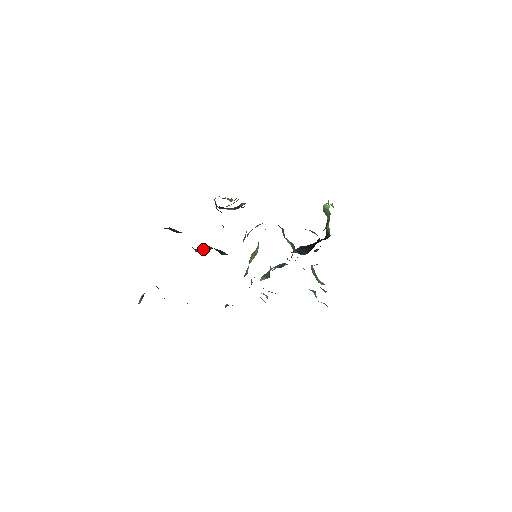
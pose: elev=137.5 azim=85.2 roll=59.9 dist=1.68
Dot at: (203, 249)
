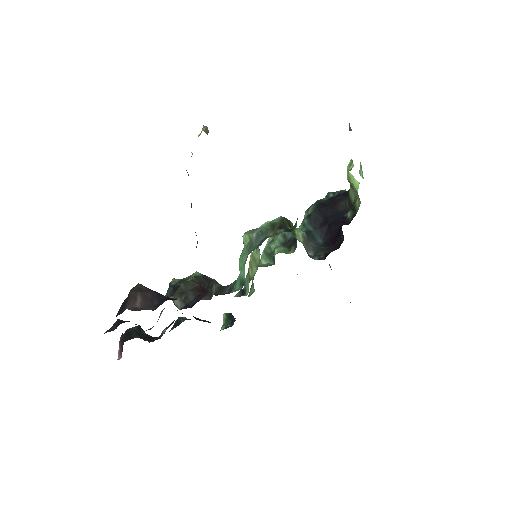
Dot at: (187, 293)
